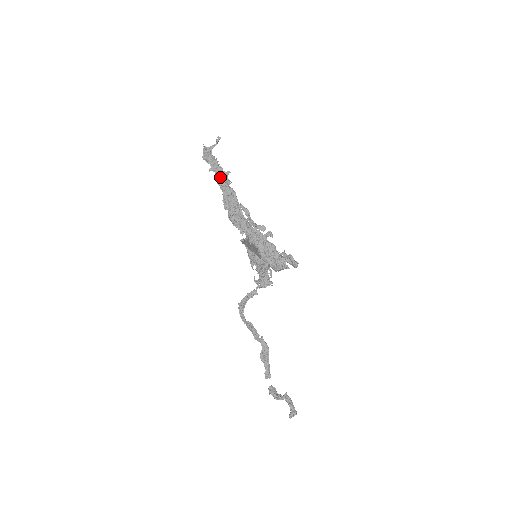
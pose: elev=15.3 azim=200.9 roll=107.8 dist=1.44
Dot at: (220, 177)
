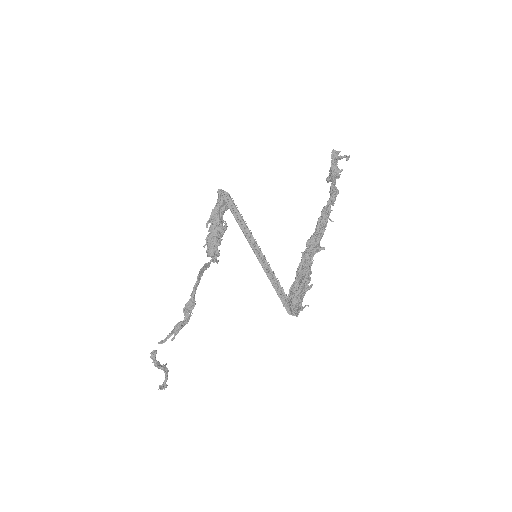
Dot at: (330, 205)
